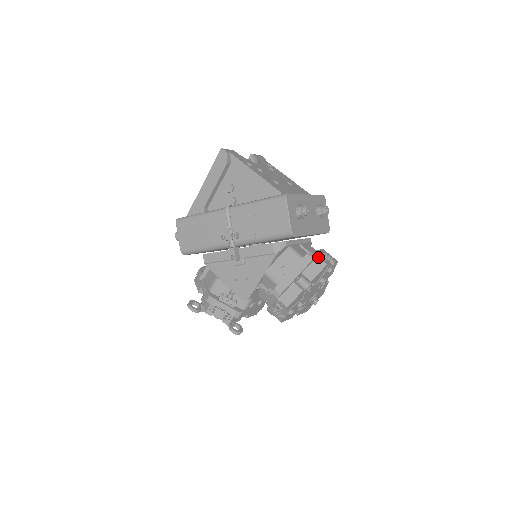
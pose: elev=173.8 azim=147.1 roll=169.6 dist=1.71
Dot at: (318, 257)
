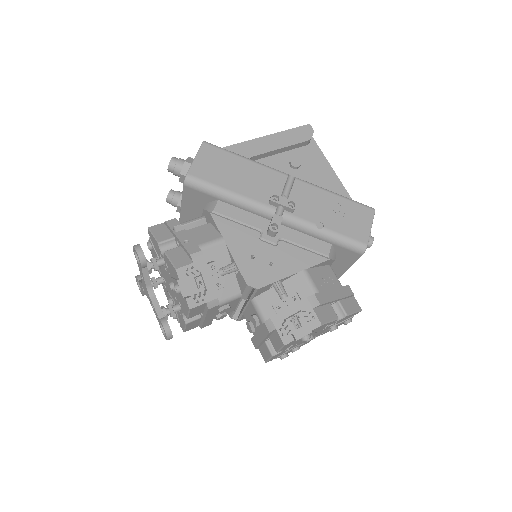
Dot at: occluded
